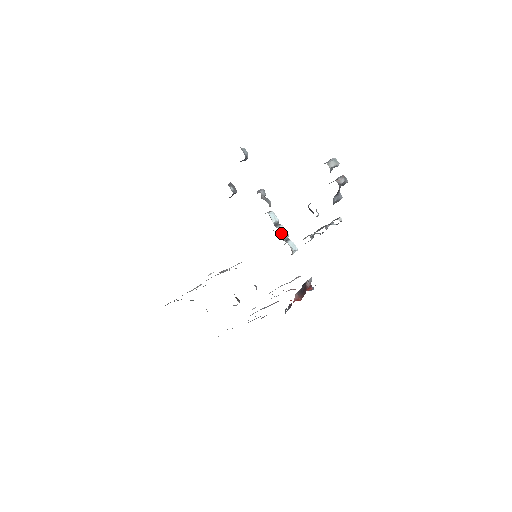
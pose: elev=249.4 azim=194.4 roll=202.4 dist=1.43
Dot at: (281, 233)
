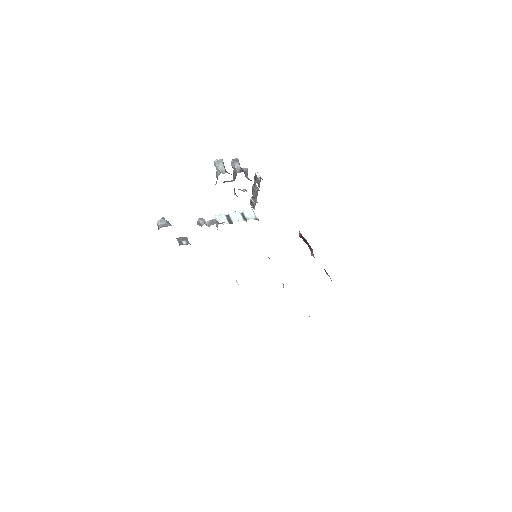
Dot at: occluded
